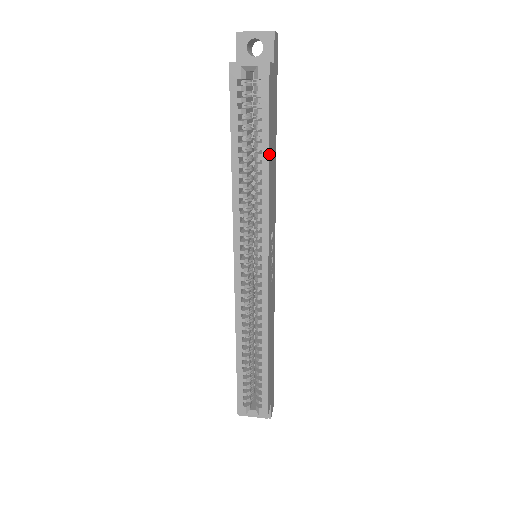
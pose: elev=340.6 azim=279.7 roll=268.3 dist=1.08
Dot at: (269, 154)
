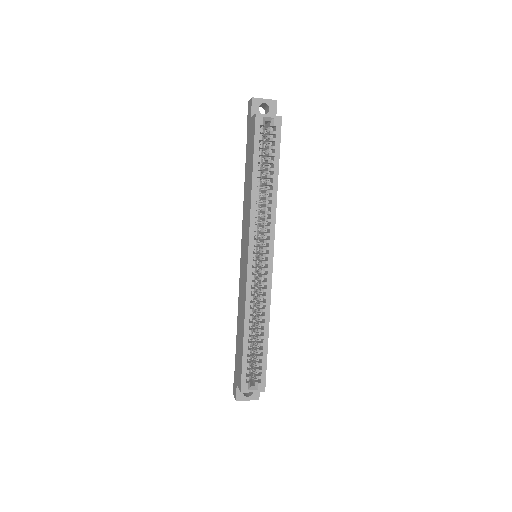
Dot at: occluded
